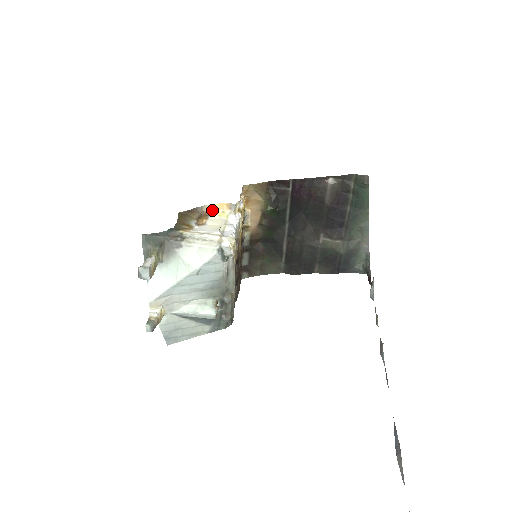
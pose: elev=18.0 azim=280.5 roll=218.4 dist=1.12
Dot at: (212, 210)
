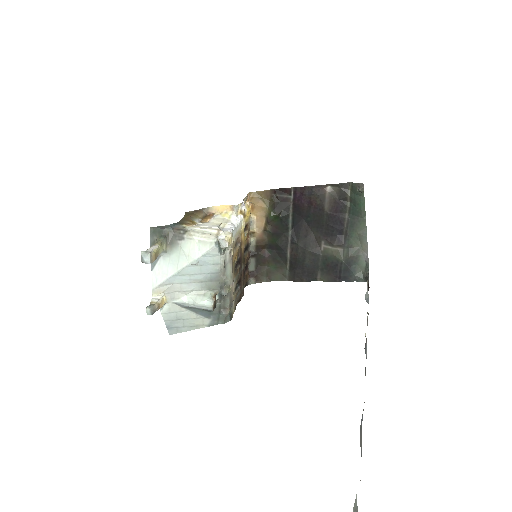
Dot at: (217, 211)
